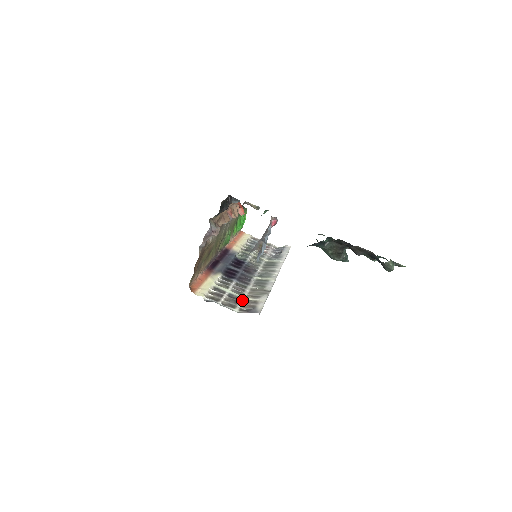
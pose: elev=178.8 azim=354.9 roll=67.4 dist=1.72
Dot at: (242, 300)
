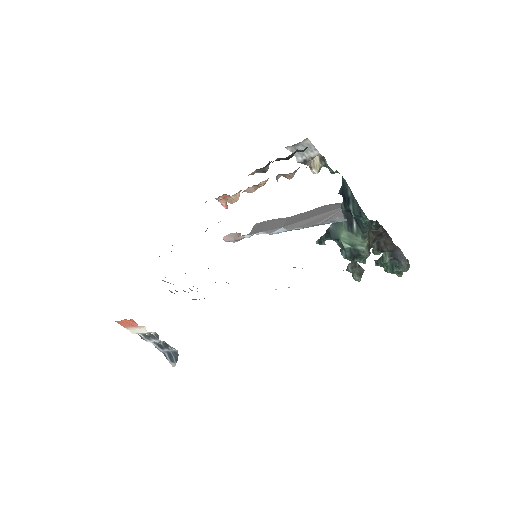
Dot at: occluded
